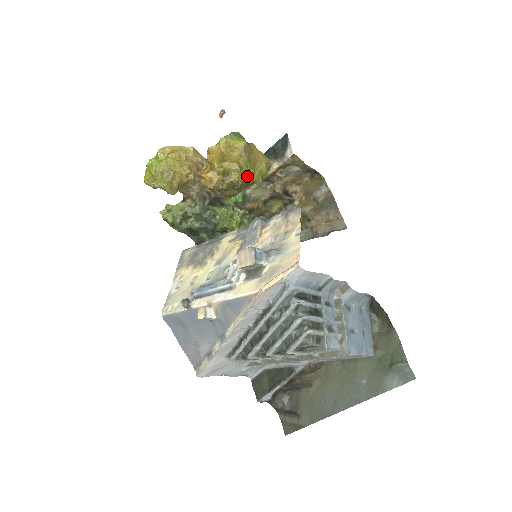
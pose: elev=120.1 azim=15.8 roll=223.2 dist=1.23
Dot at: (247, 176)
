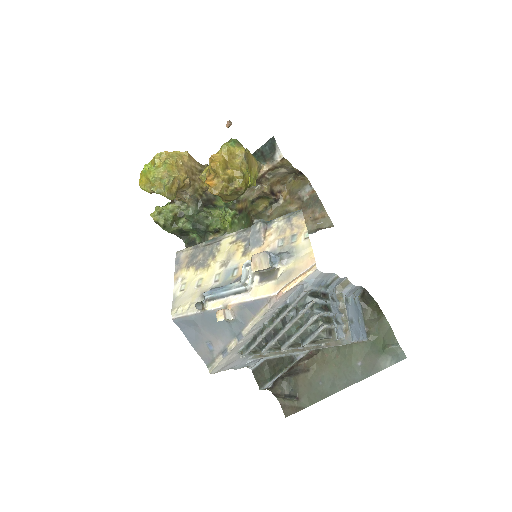
Dot at: (248, 182)
